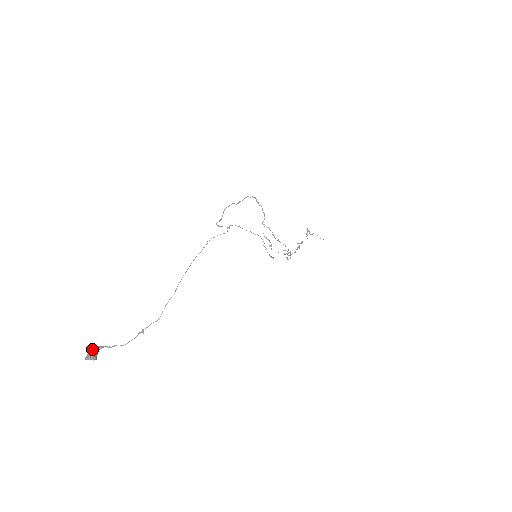
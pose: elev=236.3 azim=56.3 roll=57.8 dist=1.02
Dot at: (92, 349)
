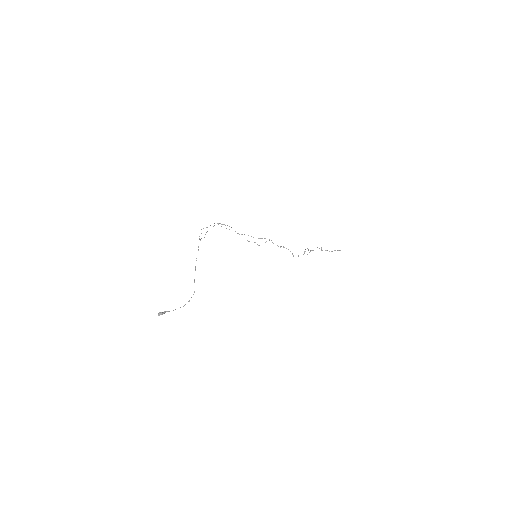
Dot at: (161, 312)
